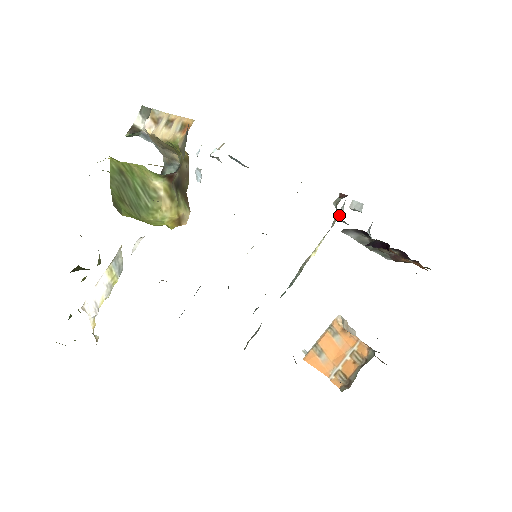
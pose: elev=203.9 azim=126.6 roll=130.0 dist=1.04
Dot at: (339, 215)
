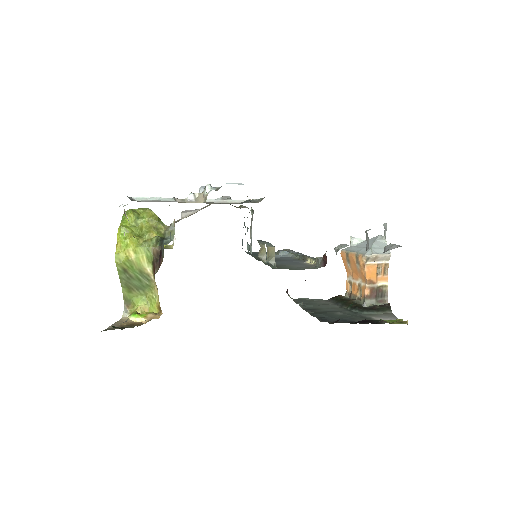
Dot at: (335, 251)
